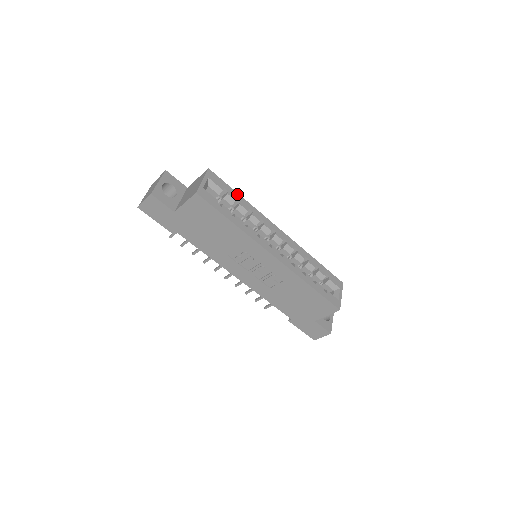
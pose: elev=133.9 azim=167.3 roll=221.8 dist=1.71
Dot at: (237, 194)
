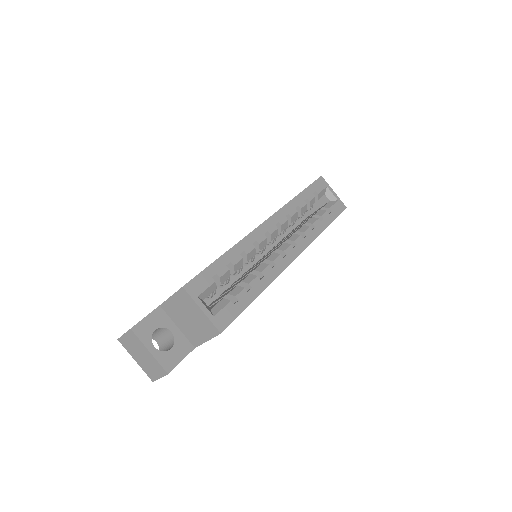
Dot at: (220, 260)
